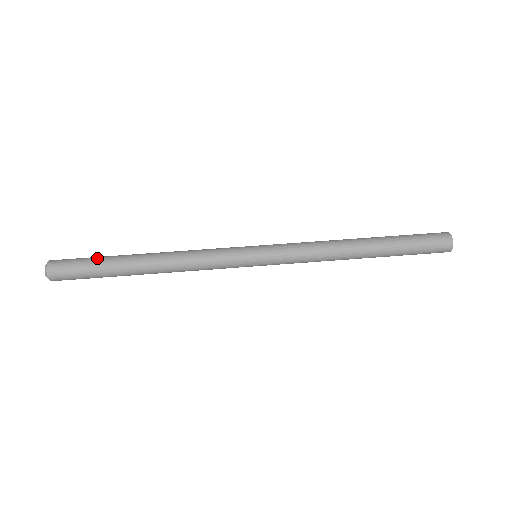
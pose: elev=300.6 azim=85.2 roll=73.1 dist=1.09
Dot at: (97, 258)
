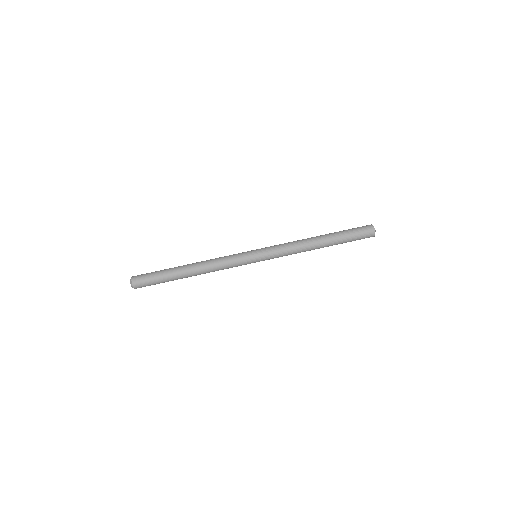
Dot at: (160, 270)
